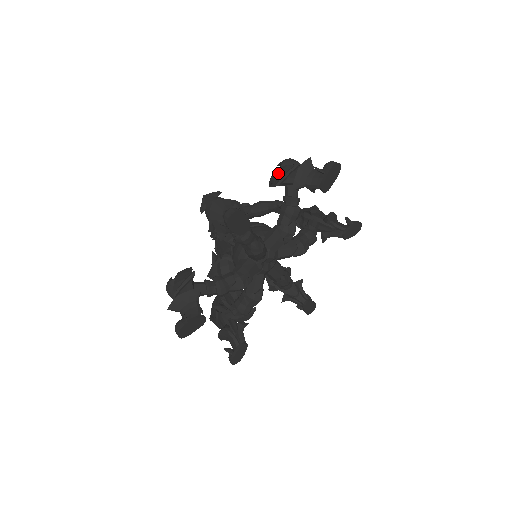
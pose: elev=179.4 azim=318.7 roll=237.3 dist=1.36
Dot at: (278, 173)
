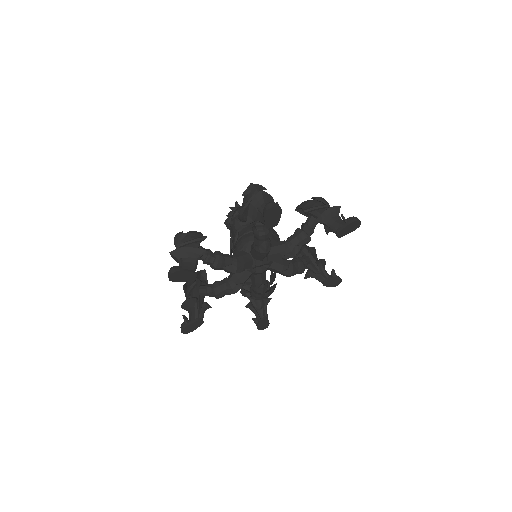
Dot at: (243, 200)
